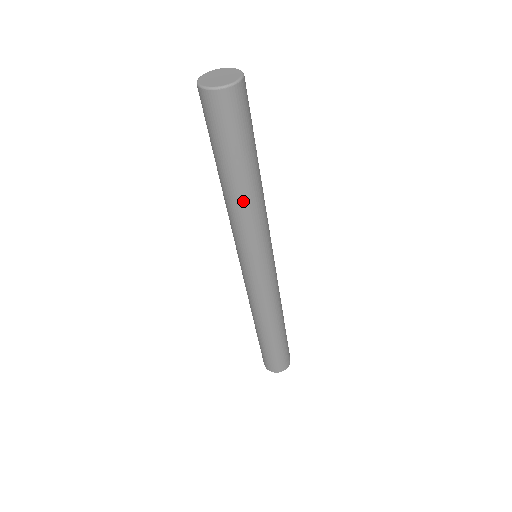
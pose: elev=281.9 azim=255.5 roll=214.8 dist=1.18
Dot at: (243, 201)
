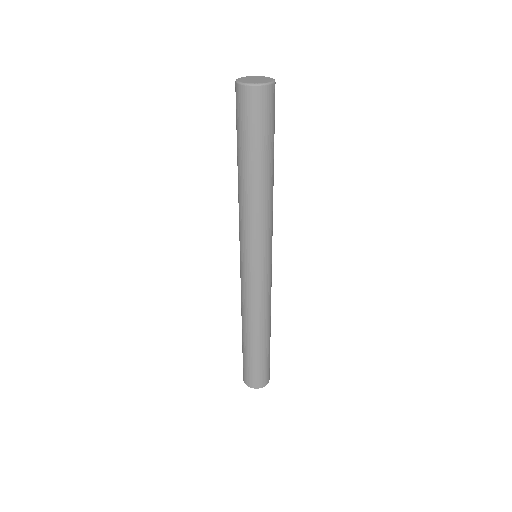
Dot at: (247, 192)
